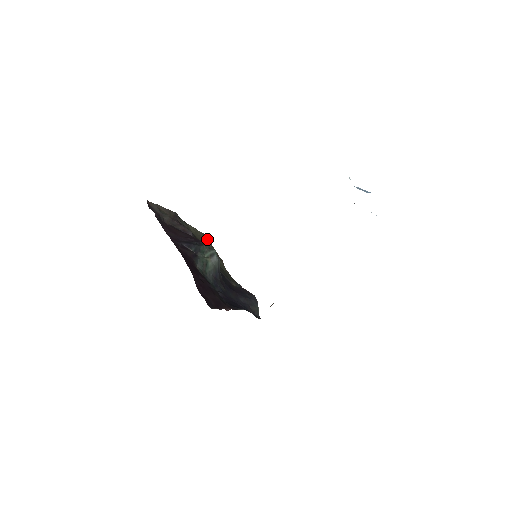
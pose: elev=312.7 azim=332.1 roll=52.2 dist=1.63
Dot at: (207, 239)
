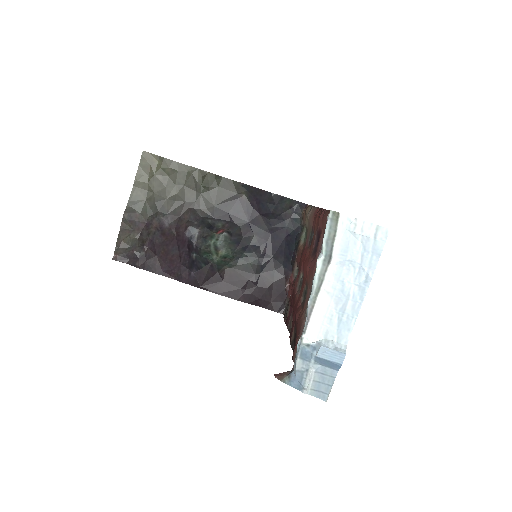
Dot at: (153, 155)
